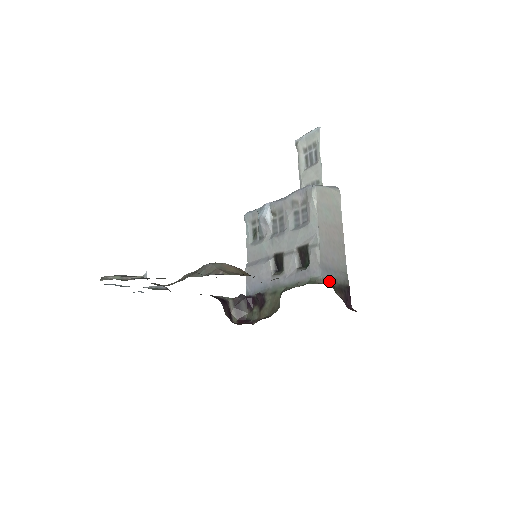
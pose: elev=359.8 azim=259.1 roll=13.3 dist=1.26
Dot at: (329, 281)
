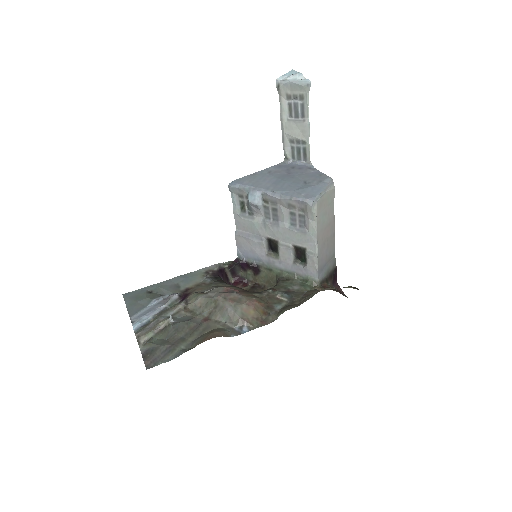
Dot at: (323, 278)
